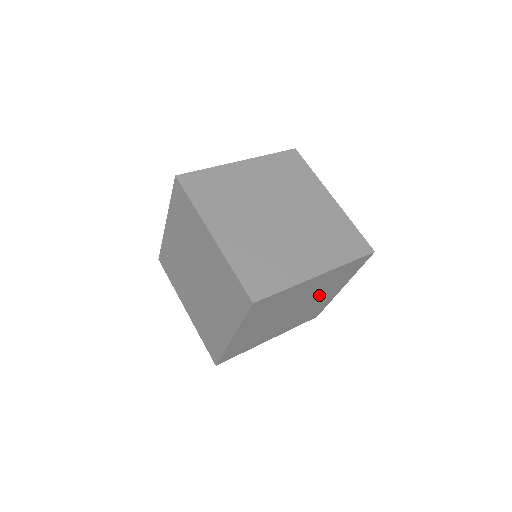
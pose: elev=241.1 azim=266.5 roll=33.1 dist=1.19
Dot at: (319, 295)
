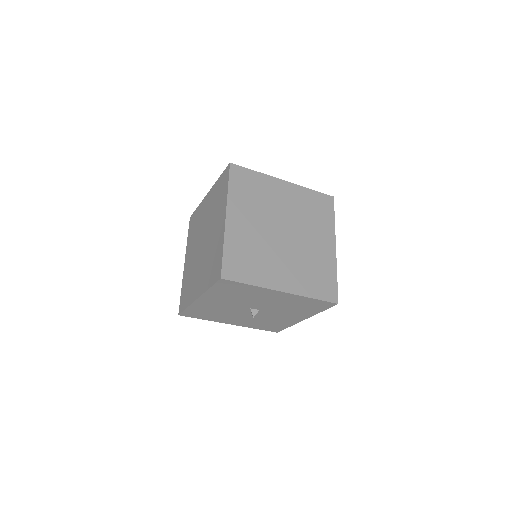
Dot at: (307, 231)
